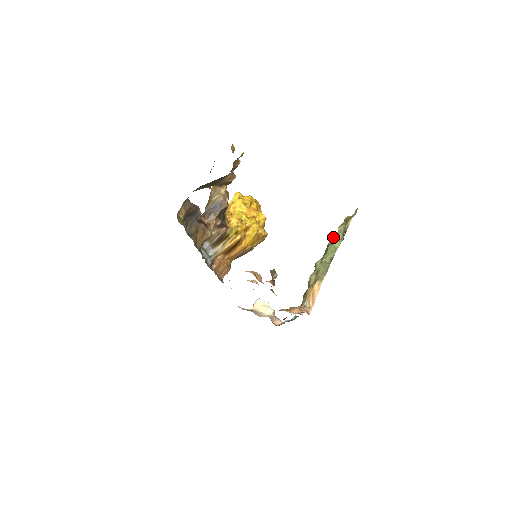
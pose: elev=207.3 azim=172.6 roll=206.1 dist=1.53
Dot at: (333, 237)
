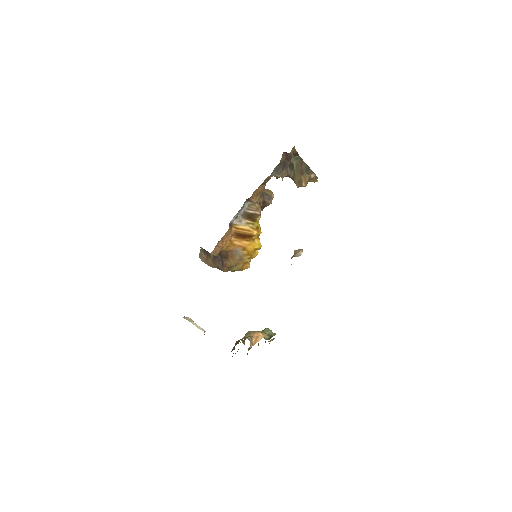
Dot at: occluded
